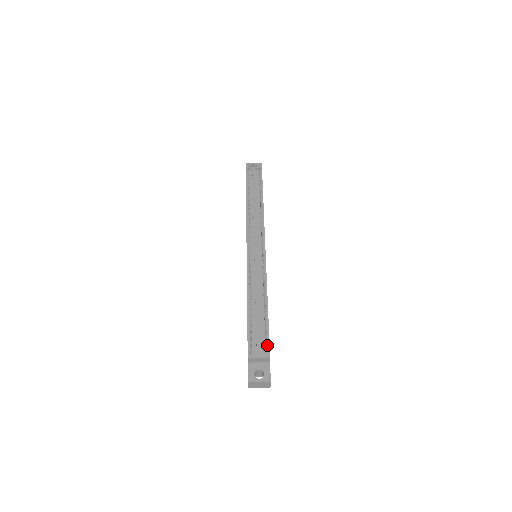
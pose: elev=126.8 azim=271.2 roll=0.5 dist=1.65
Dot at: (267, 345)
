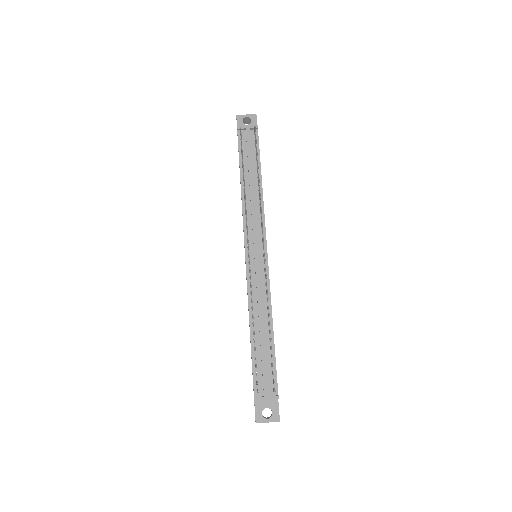
Dot at: (275, 382)
